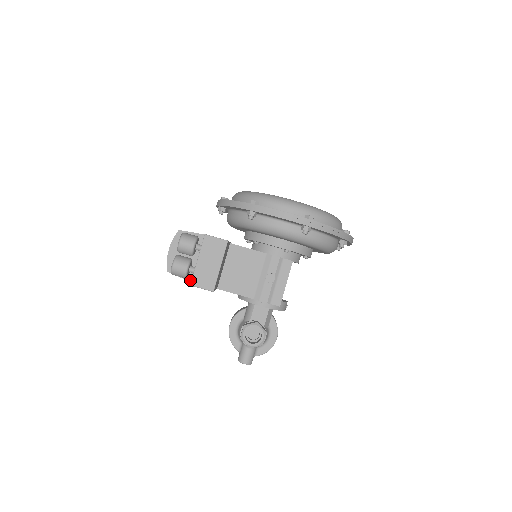
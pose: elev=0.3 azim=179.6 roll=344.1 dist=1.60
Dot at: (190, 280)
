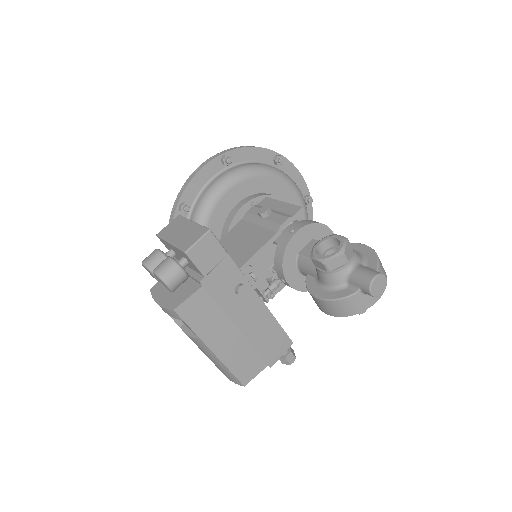
Dot at: (198, 281)
